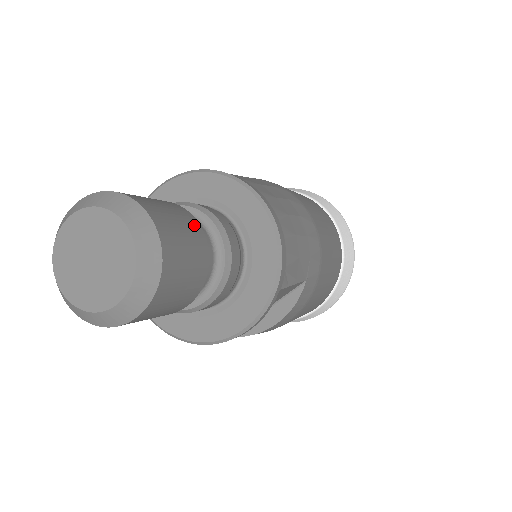
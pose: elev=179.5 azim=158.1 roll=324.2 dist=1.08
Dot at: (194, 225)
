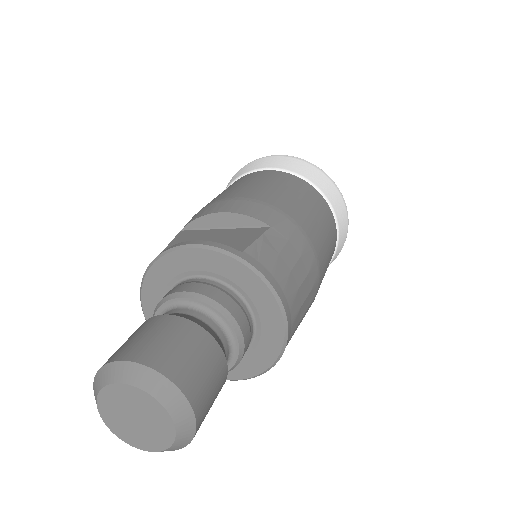
Dot at: (223, 370)
